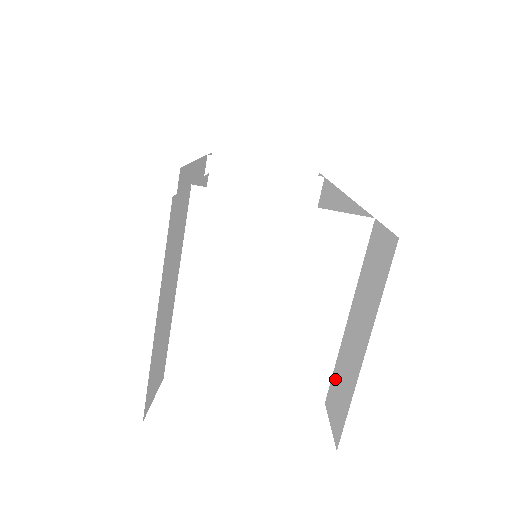
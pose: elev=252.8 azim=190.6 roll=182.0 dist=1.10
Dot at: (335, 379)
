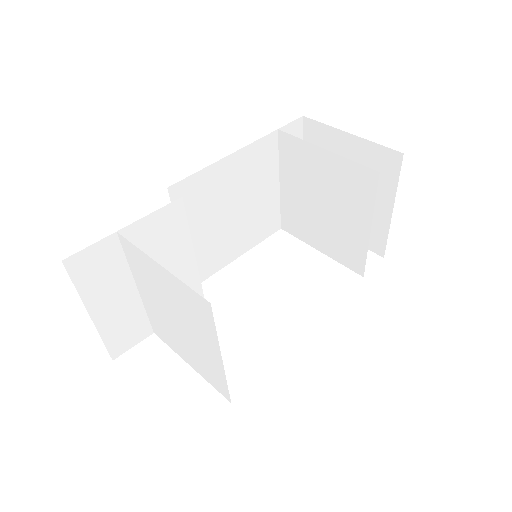
Dot at: occluded
